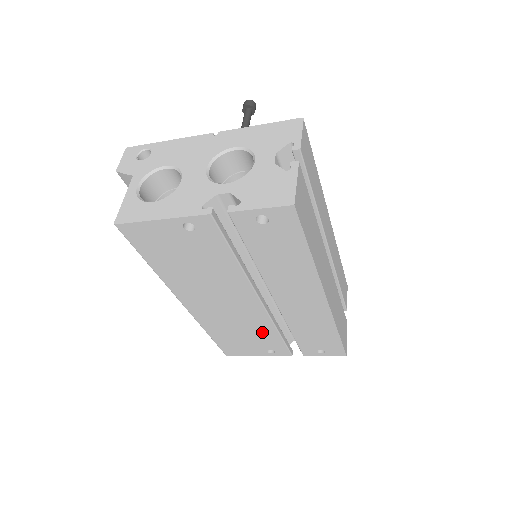
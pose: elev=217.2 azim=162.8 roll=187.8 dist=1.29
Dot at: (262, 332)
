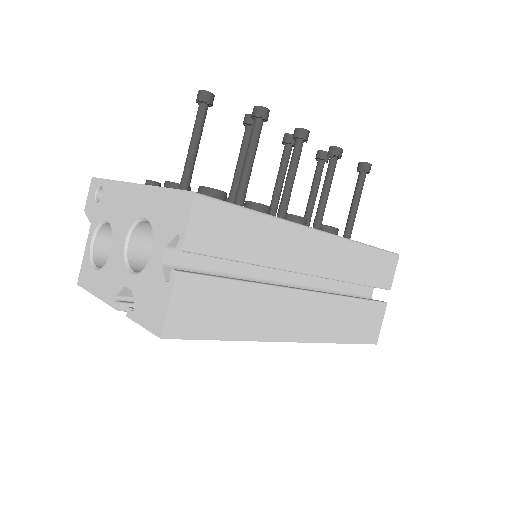
Dot at: occluded
